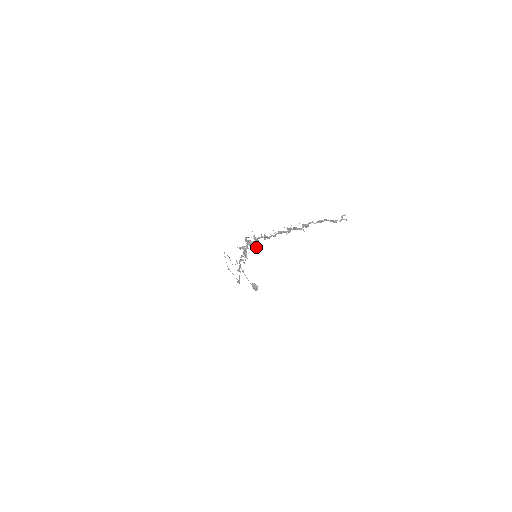
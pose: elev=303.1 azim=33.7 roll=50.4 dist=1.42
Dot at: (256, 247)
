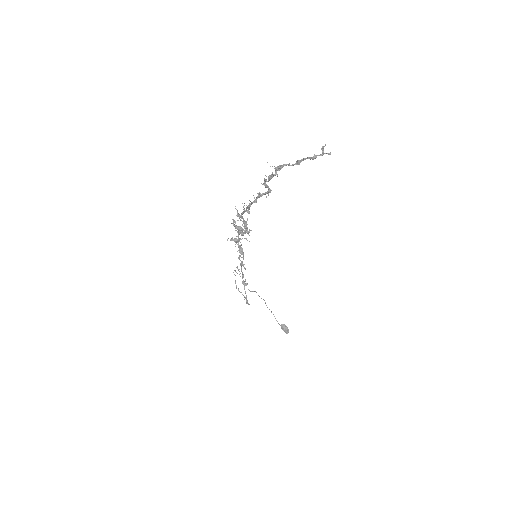
Dot at: occluded
